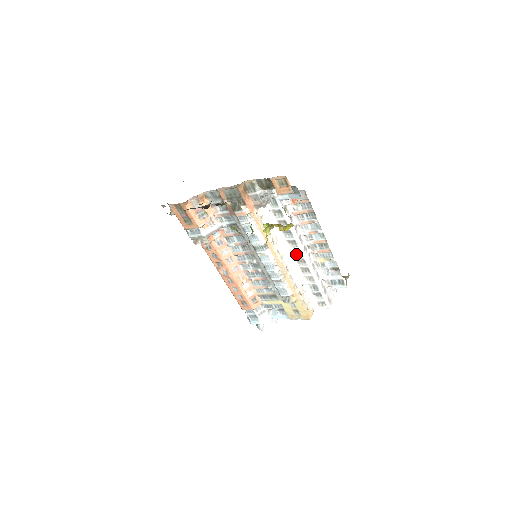
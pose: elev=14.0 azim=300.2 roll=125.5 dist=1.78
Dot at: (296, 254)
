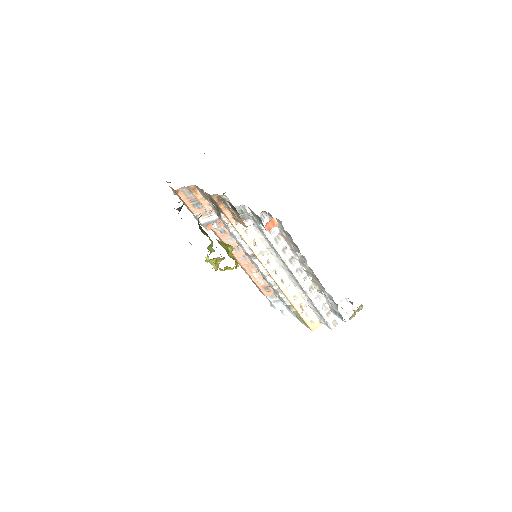
Dot at: (290, 272)
